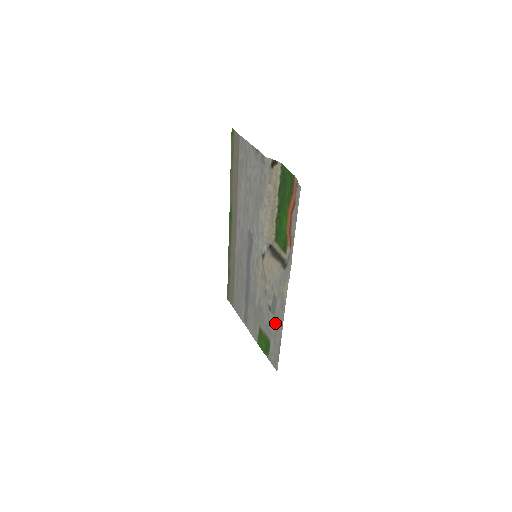
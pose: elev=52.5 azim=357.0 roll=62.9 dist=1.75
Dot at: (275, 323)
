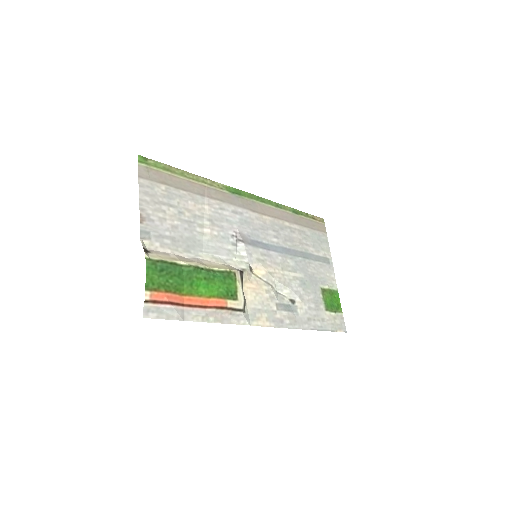
Dot at: (302, 315)
